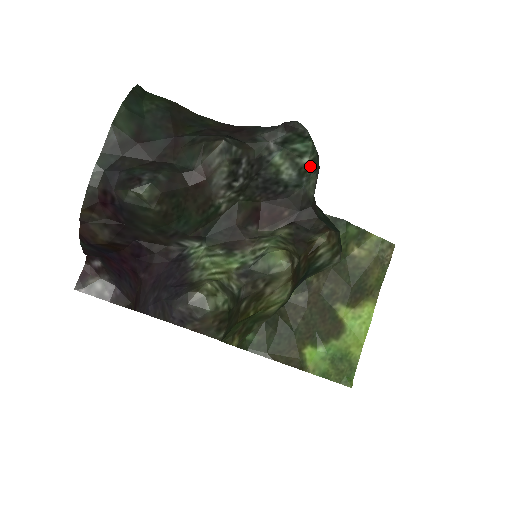
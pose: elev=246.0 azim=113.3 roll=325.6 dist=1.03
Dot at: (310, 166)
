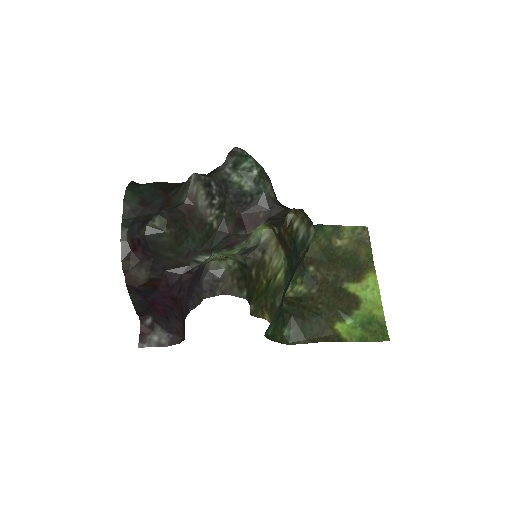
Dot at: (261, 176)
